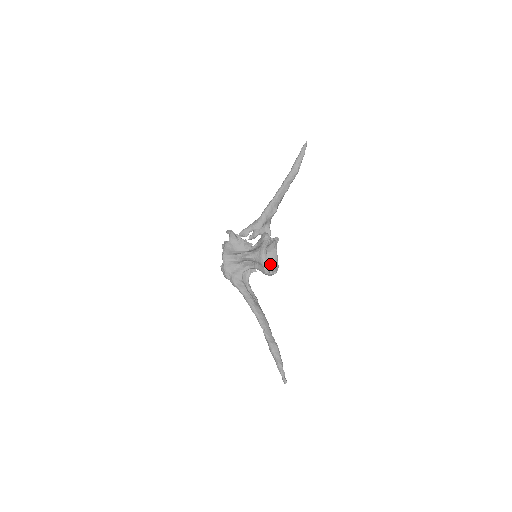
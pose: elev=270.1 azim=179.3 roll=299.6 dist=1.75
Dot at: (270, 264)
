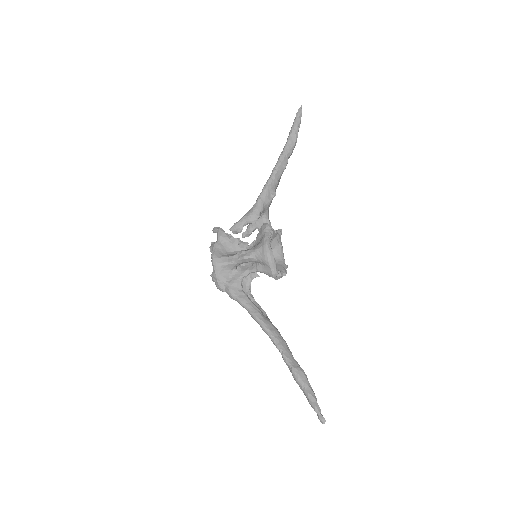
Dot at: occluded
